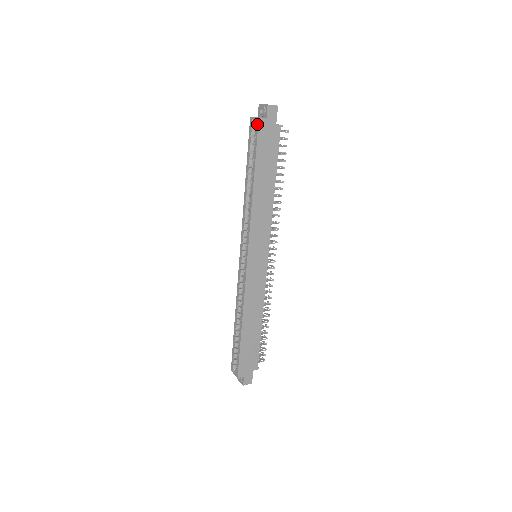
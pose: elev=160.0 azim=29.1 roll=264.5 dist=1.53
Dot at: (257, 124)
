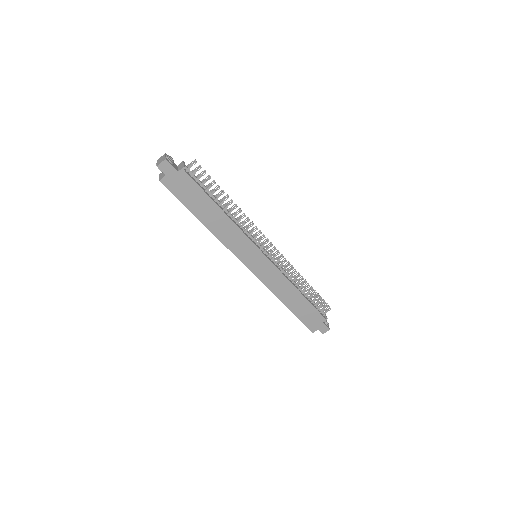
Dot at: occluded
